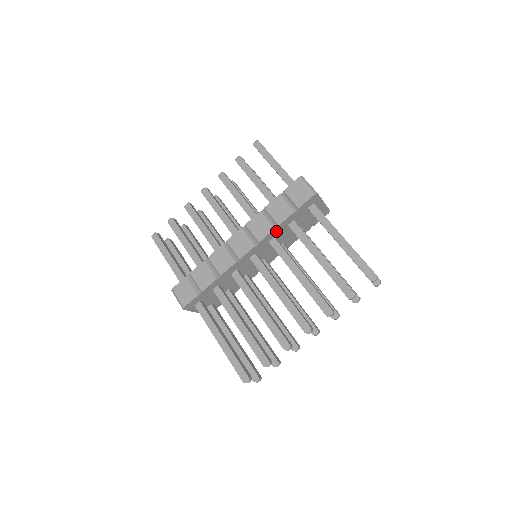
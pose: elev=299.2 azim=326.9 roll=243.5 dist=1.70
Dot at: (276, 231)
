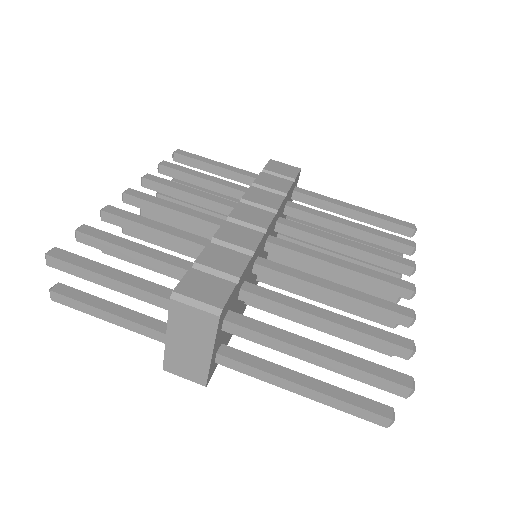
Dot at: (282, 205)
